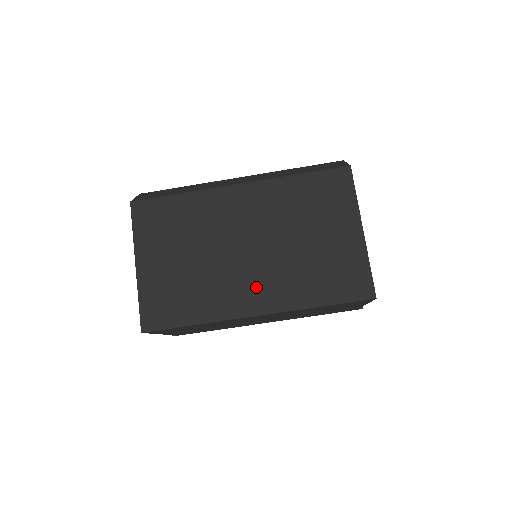
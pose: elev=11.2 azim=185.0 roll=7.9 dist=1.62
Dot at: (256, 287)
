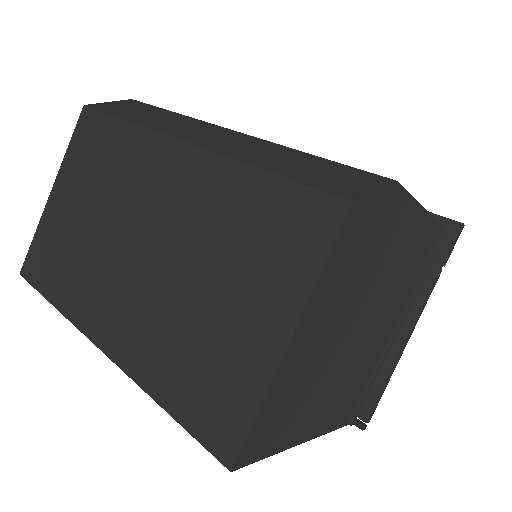
Dot at: (119, 310)
